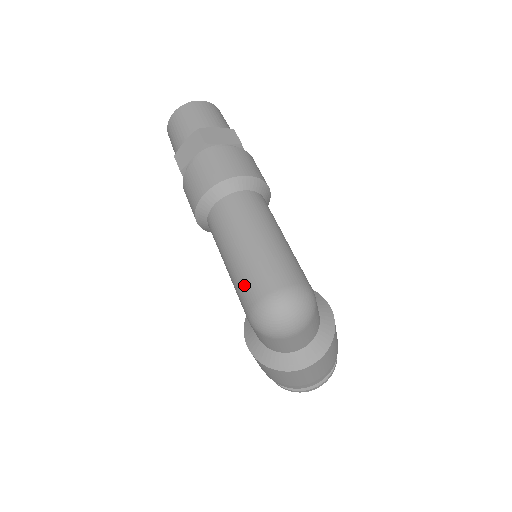
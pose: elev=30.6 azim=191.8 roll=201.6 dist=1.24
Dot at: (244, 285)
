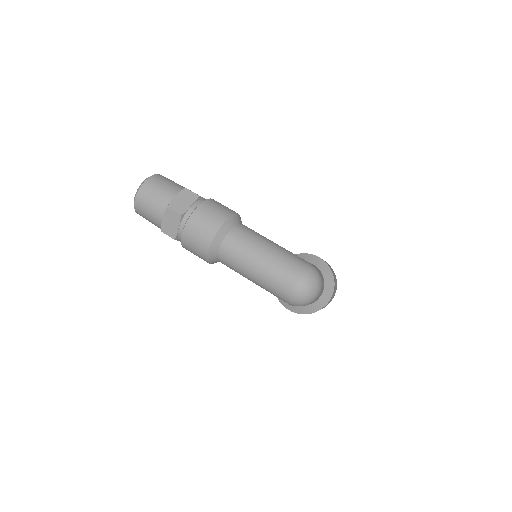
Dot at: (275, 289)
